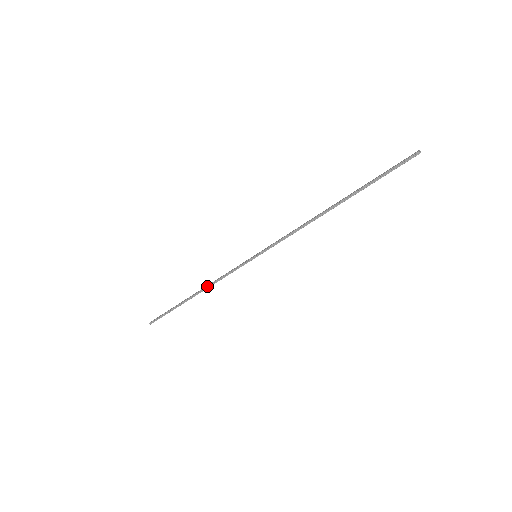
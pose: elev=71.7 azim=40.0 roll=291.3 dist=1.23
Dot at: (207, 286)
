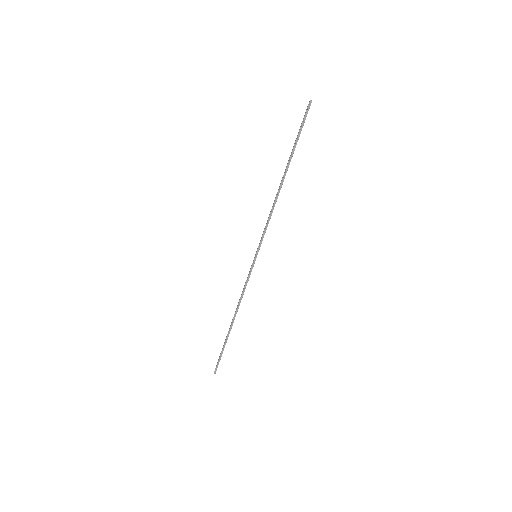
Dot at: (237, 307)
